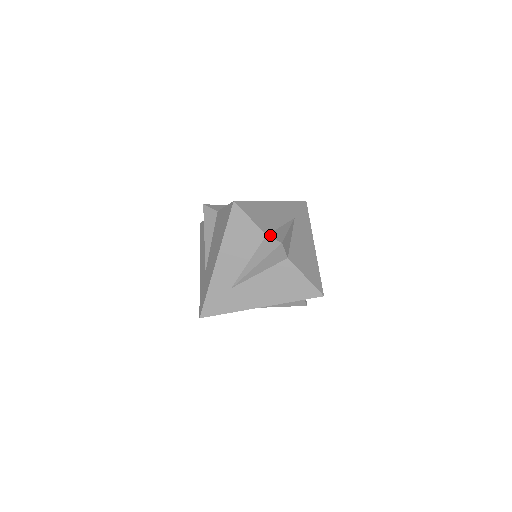
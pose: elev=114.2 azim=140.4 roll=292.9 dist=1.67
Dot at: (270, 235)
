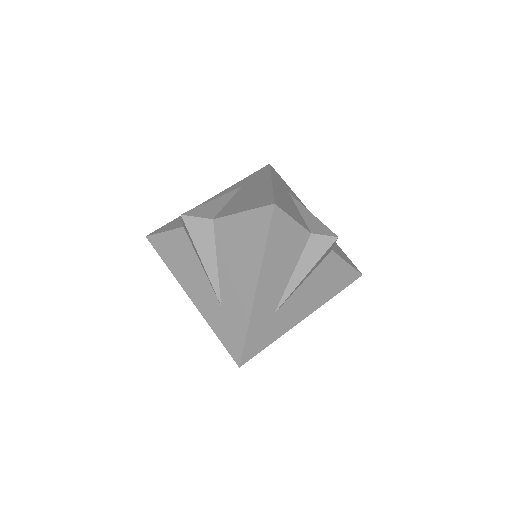
Dot at: (313, 231)
